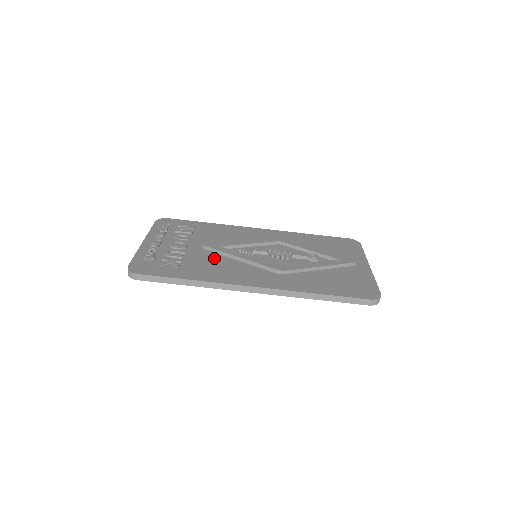
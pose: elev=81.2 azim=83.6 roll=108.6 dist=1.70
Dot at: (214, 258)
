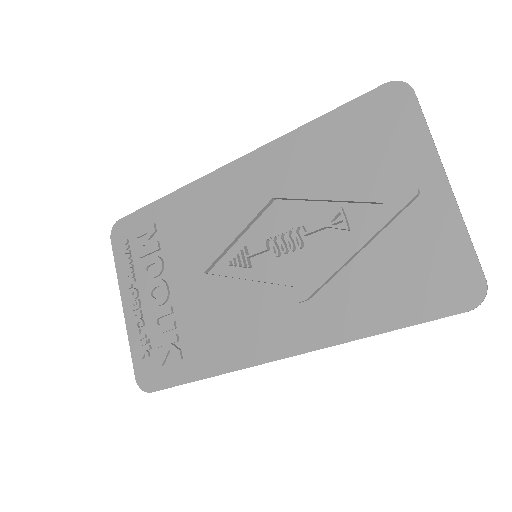
Dot at: (208, 305)
